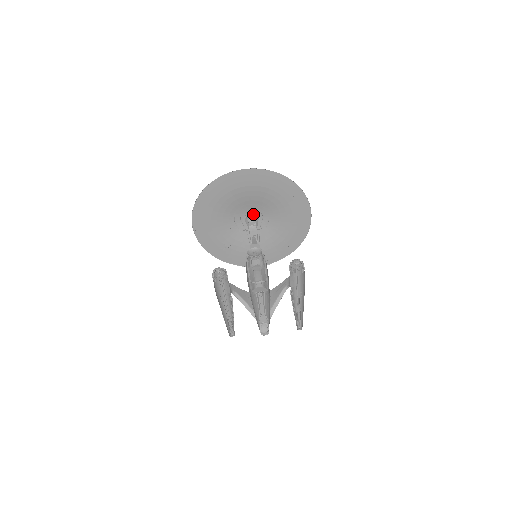
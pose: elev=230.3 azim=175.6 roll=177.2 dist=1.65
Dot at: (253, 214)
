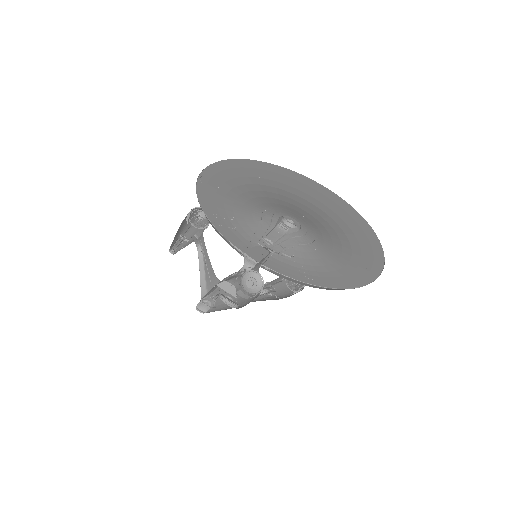
Dot at: (296, 222)
